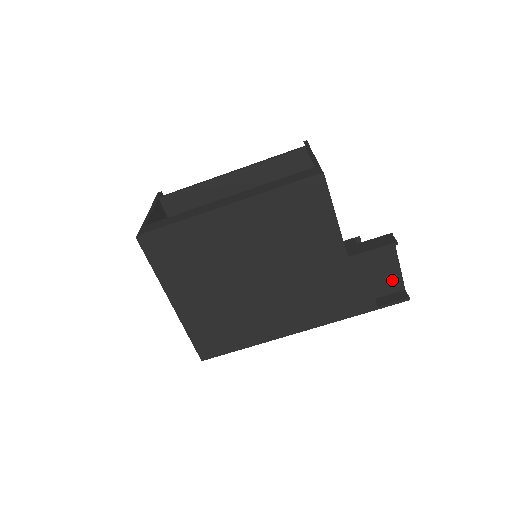
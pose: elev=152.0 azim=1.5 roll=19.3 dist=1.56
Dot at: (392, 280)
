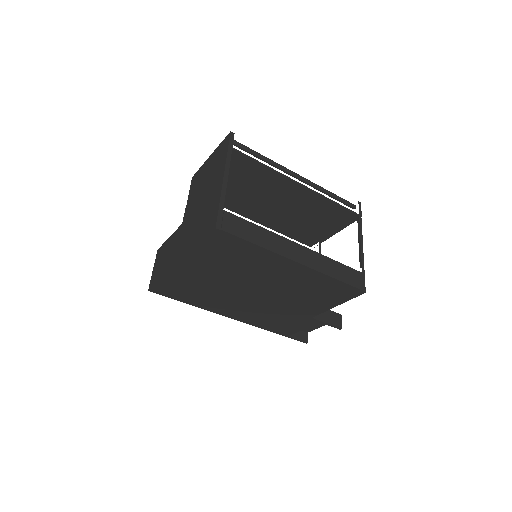
Dot at: (309, 327)
